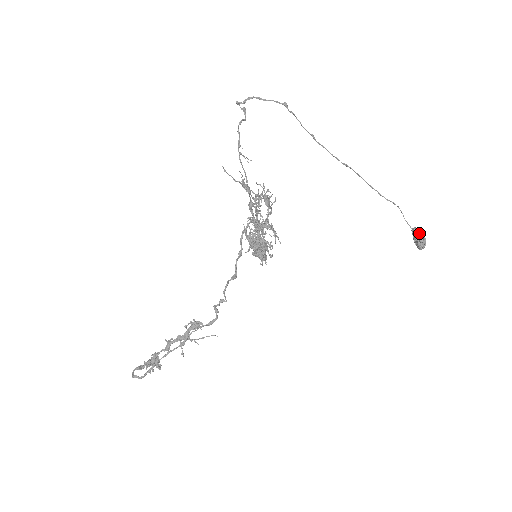
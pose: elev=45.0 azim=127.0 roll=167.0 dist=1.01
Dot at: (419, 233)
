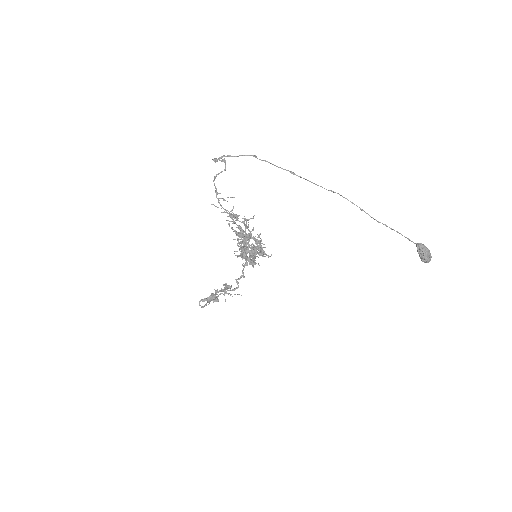
Dot at: (420, 250)
